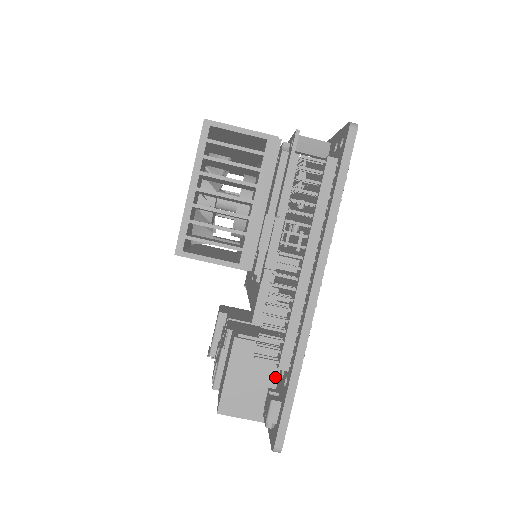
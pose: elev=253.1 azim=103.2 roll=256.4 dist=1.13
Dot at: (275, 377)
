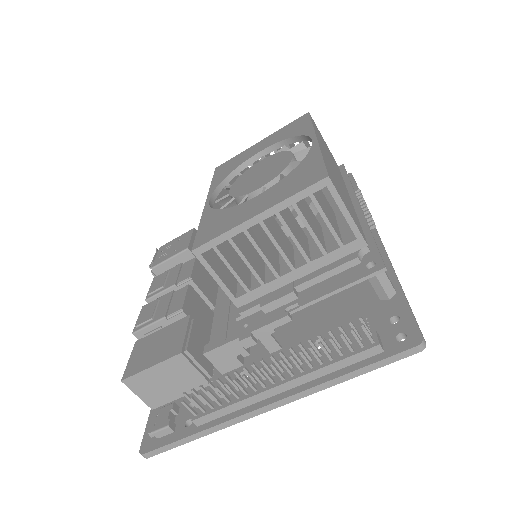
Dot at: occluded
